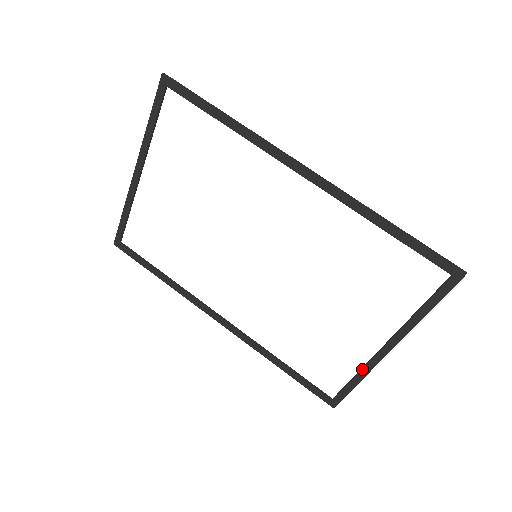
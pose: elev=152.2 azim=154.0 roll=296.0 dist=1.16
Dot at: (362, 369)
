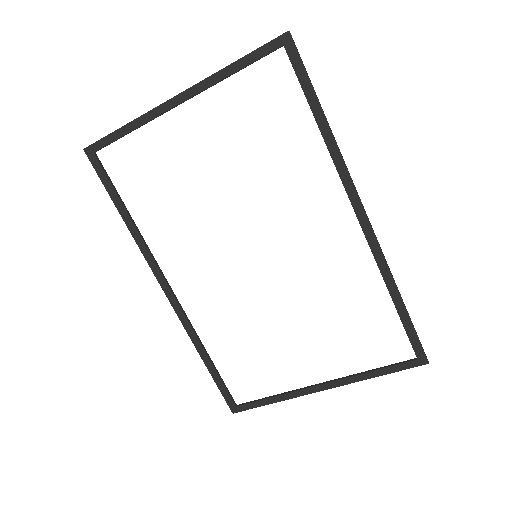
Dot at: (286, 394)
